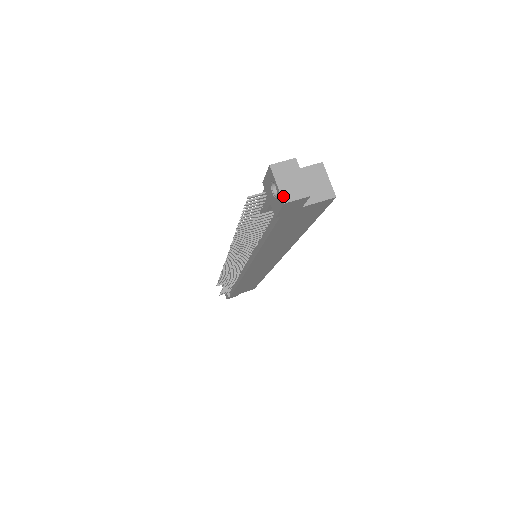
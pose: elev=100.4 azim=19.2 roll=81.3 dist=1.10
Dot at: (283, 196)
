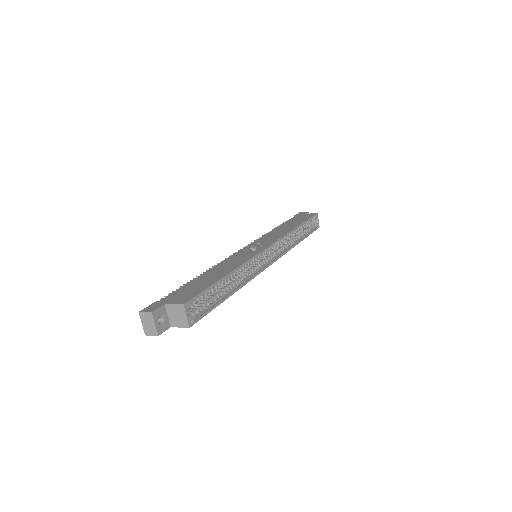
Dot at: (145, 331)
